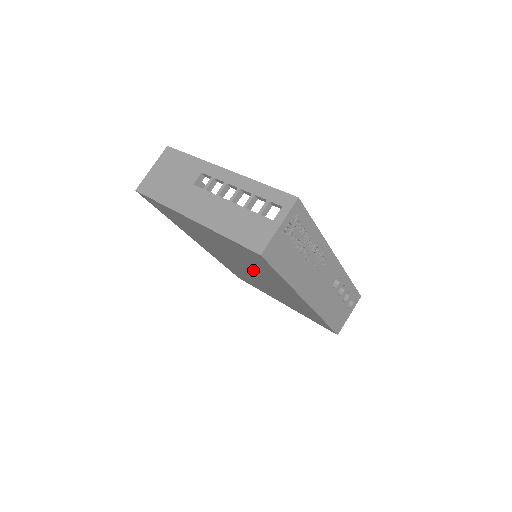
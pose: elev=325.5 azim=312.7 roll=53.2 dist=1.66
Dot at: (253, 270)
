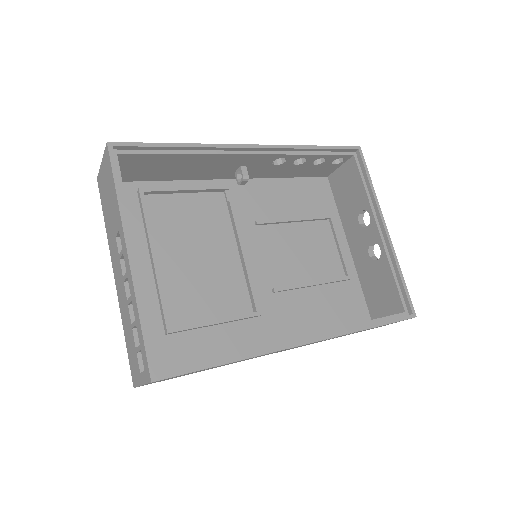
Dot at: occluded
